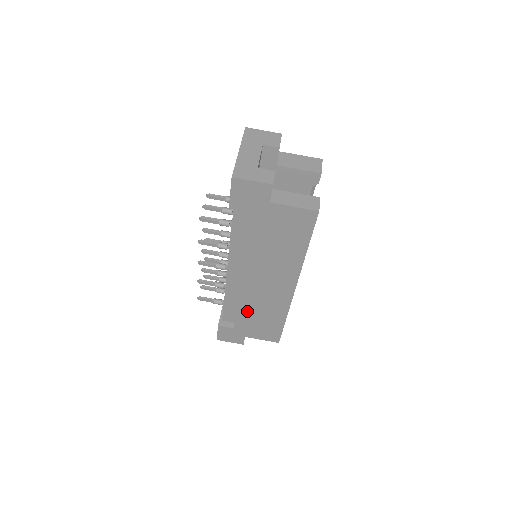
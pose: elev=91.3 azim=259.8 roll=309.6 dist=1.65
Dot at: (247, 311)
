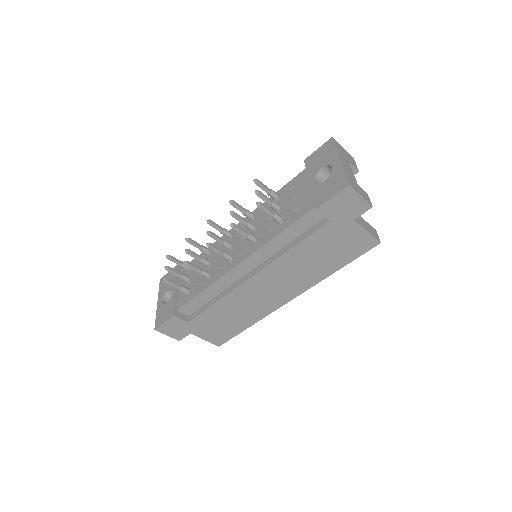
Dot at: (222, 308)
